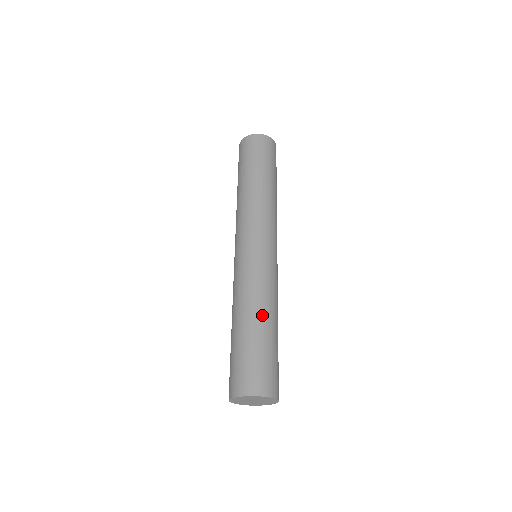
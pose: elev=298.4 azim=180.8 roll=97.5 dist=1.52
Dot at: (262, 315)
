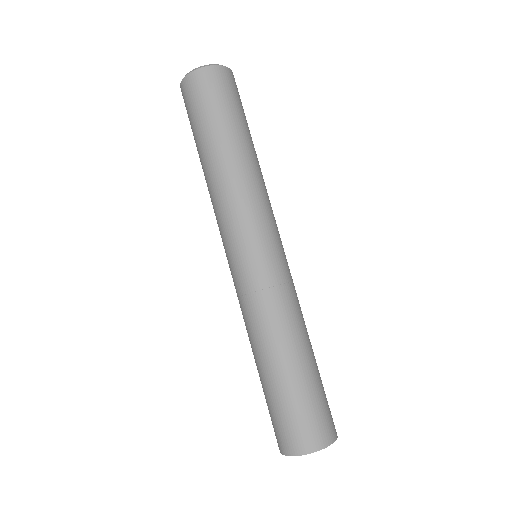
Dot at: (309, 341)
